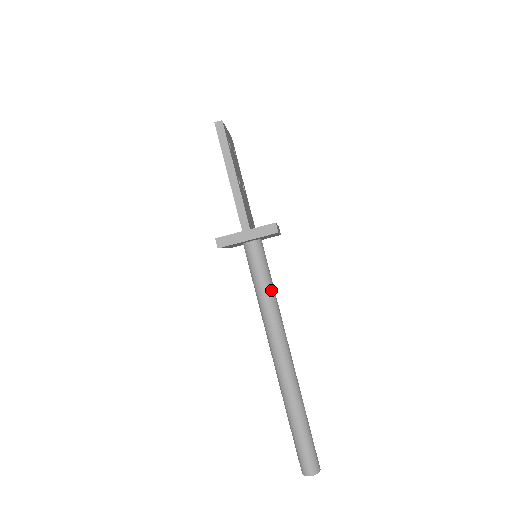
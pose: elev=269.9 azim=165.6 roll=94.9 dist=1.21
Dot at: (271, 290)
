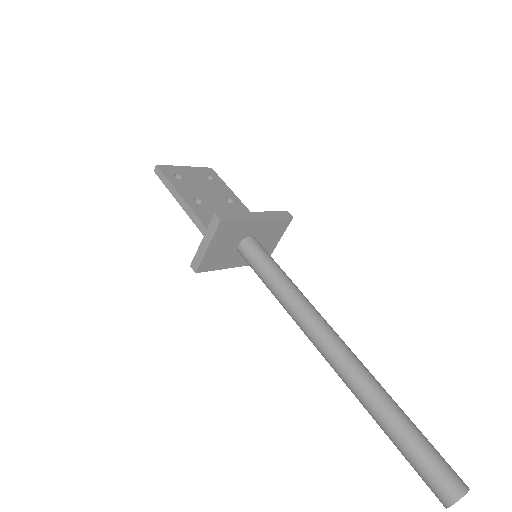
Dot at: (279, 281)
